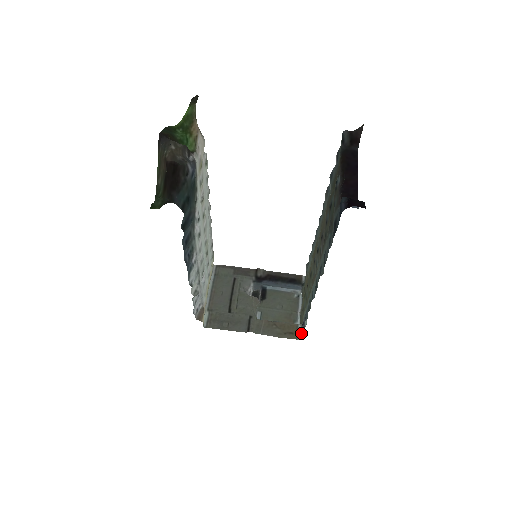
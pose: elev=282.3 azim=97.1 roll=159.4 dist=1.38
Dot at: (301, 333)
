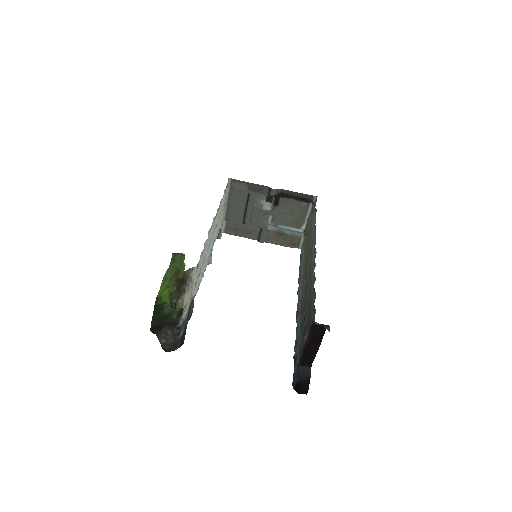
Dot at: (302, 245)
